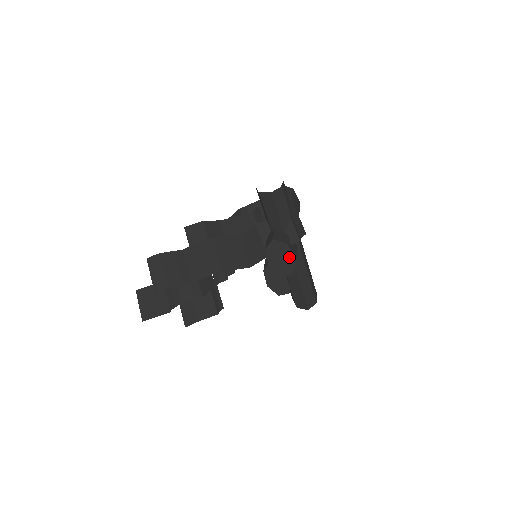
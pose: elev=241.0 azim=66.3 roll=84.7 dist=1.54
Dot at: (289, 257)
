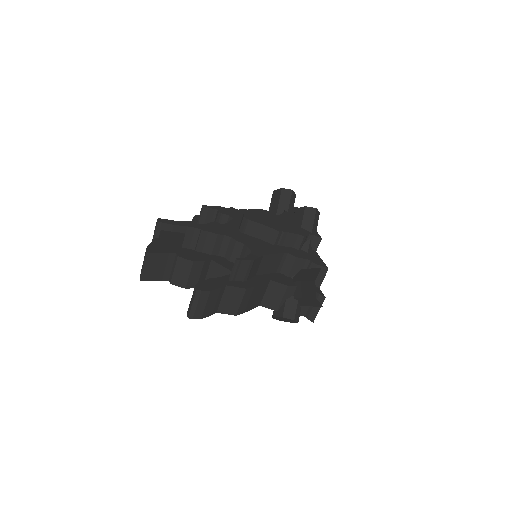
Dot at: (290, 321)
